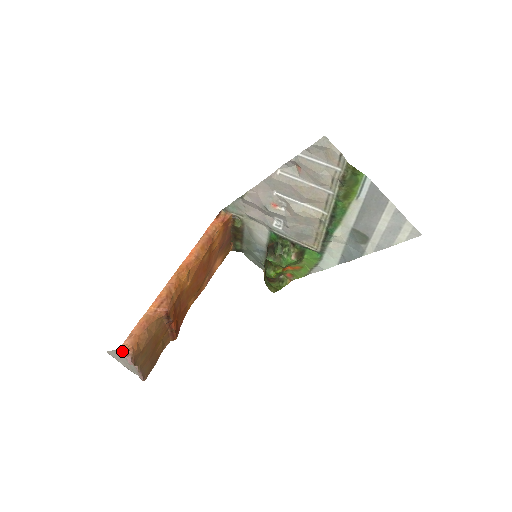
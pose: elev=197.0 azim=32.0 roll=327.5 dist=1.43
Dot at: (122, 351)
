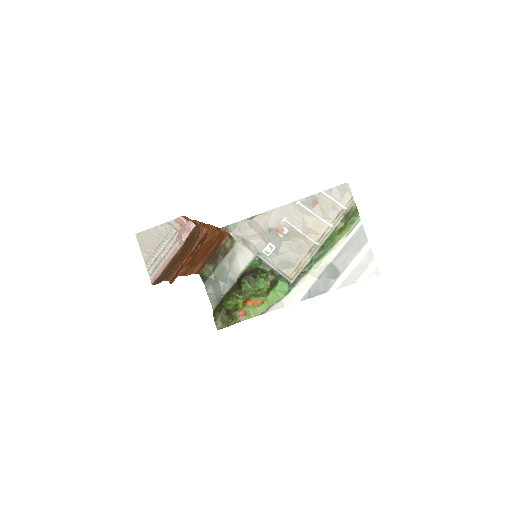
Dot at: (186, 219)
